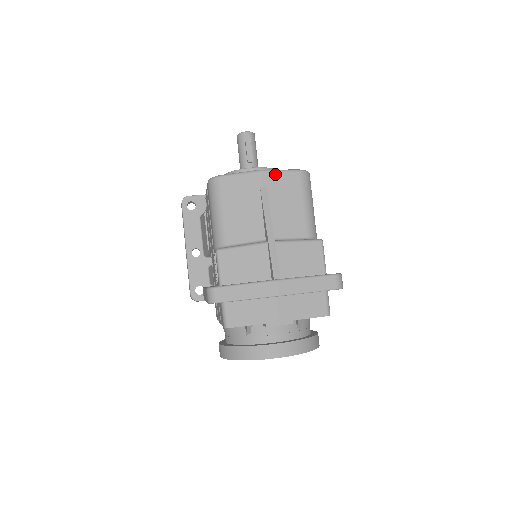
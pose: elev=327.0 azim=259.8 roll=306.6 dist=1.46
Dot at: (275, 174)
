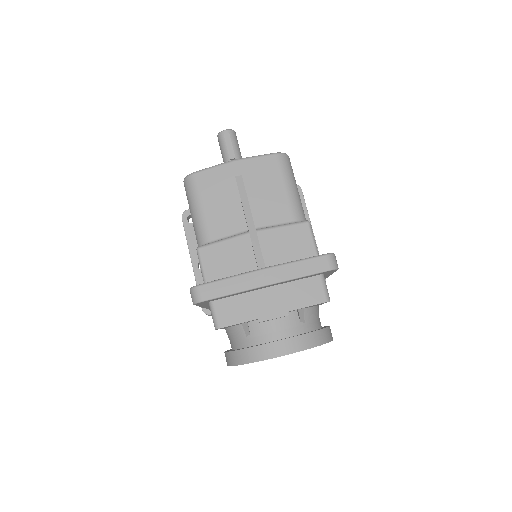
Dot at: (249, 161)
